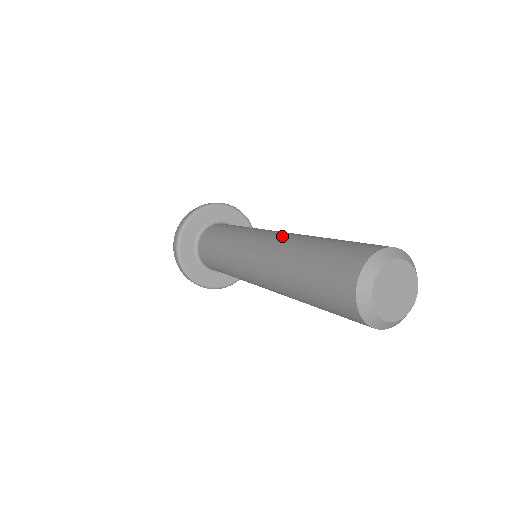
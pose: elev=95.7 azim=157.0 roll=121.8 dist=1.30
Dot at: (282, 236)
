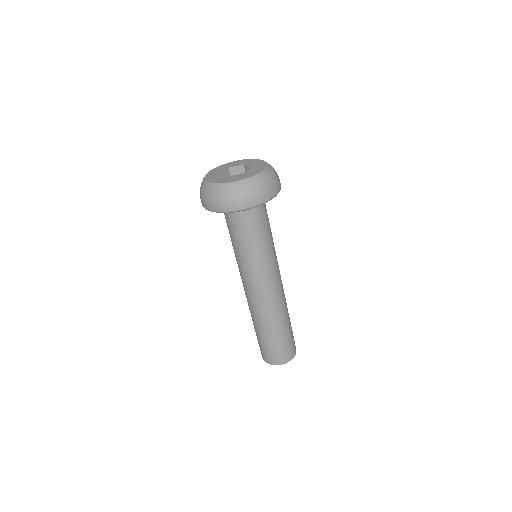
Dot at: (278, 301)
